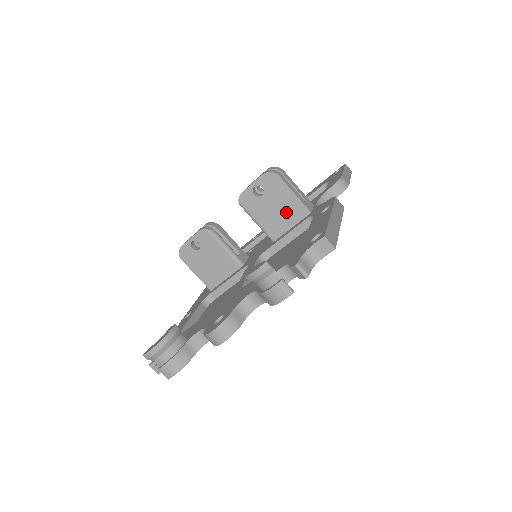
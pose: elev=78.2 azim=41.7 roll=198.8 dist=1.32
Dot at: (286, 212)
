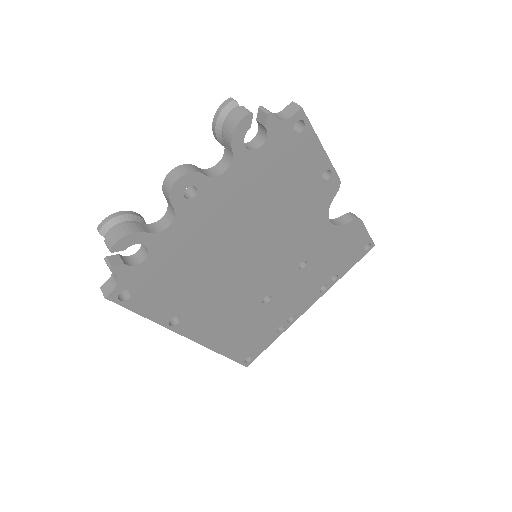
Dot at: occluded
